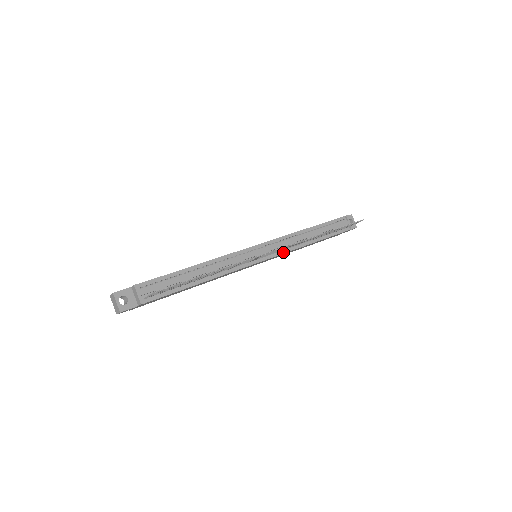
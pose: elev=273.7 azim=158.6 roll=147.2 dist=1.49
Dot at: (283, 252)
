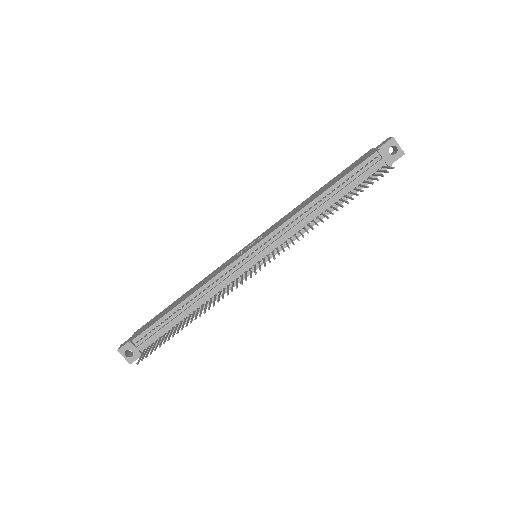
Dot at: occluded
